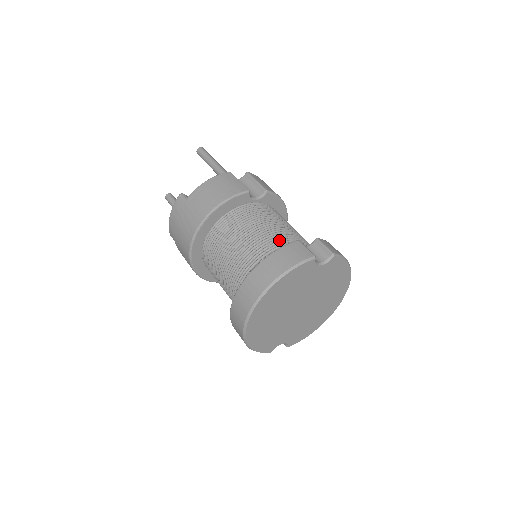
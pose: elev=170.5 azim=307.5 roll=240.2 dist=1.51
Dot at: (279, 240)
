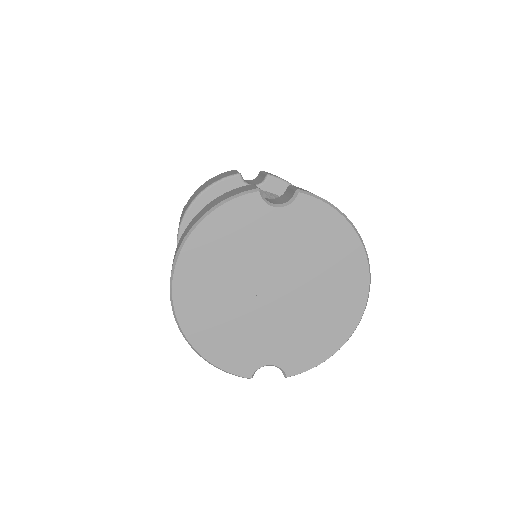
Dot at: occluded
